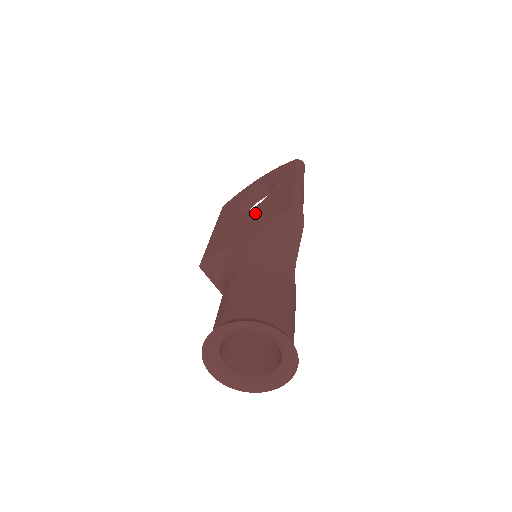
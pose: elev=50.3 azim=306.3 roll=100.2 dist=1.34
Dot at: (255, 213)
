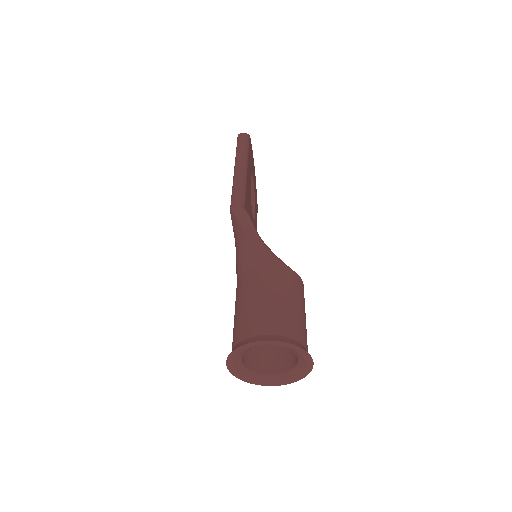
Dot at: occluded
